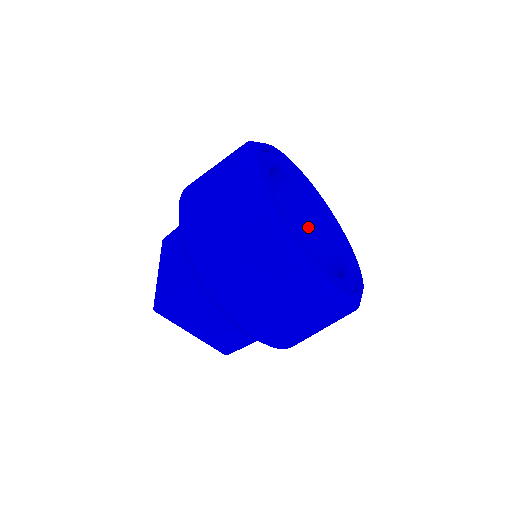
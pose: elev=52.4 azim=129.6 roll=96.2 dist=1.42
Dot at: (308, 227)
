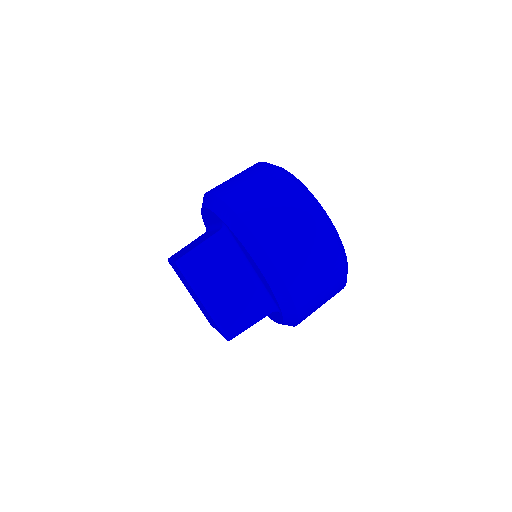
Dot at: occluded
